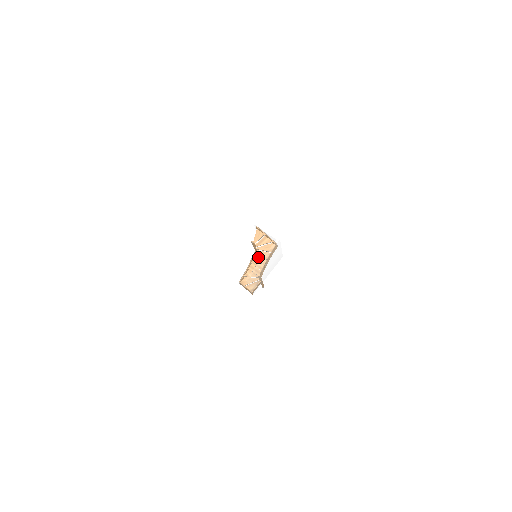
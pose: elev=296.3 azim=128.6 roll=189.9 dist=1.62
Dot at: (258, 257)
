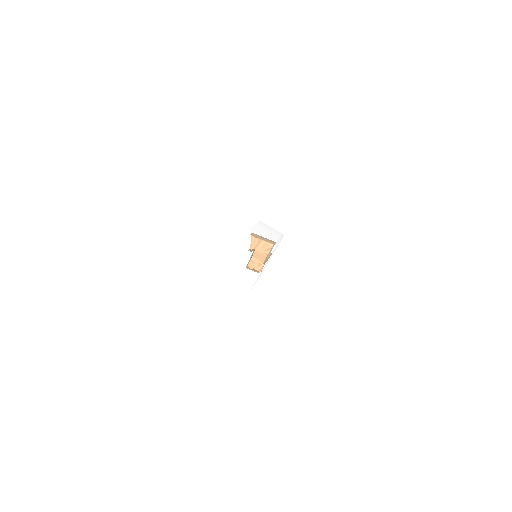
Dot at: (259, 251)
